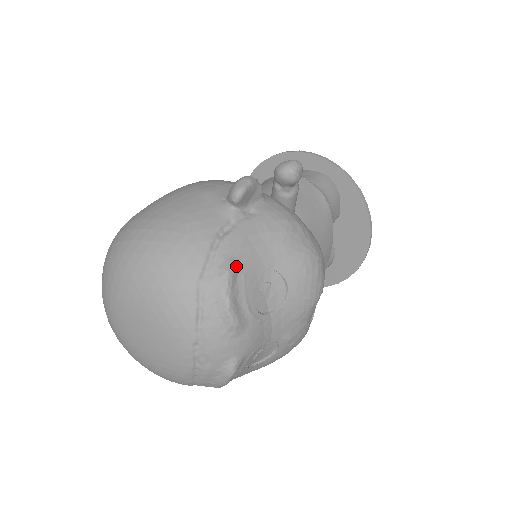
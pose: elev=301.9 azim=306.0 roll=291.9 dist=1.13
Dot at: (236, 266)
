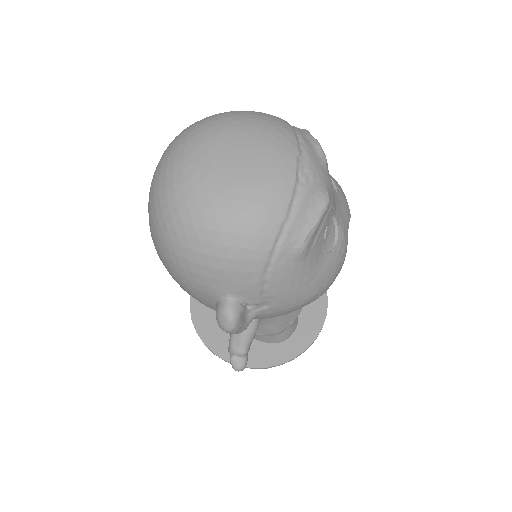
Dot at: occluded
